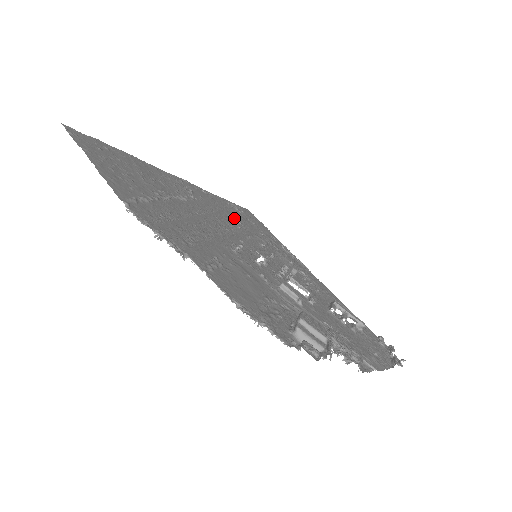
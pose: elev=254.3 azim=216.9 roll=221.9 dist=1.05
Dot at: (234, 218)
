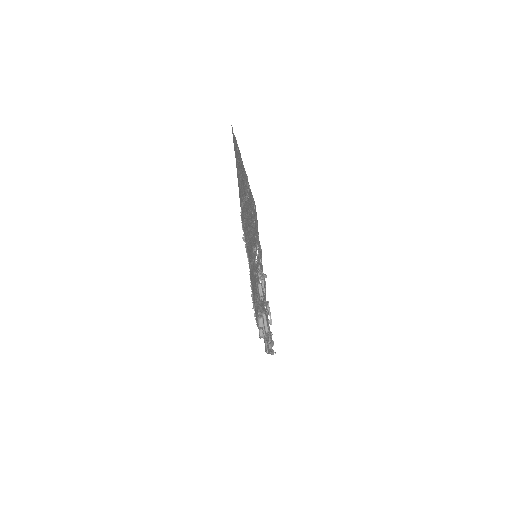
Dot at: (253, 216)
